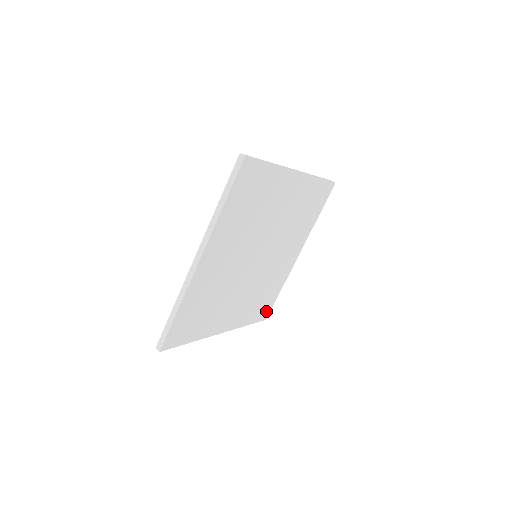
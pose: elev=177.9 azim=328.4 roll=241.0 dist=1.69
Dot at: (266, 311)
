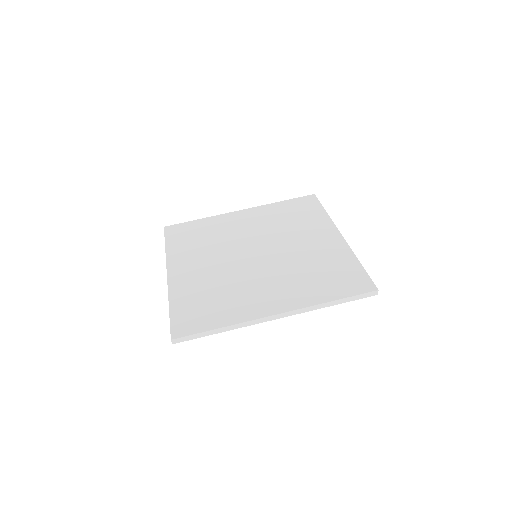
Dot at: occluded
